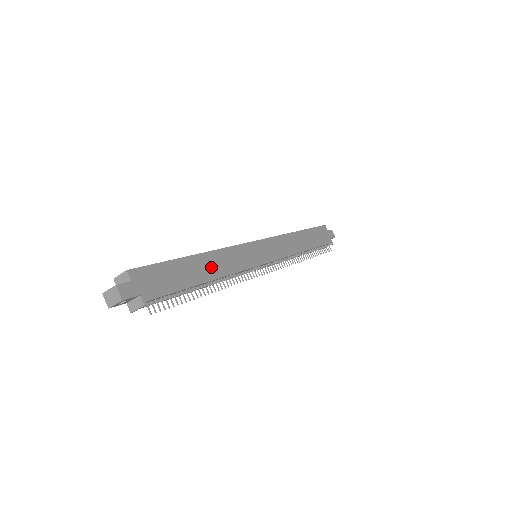
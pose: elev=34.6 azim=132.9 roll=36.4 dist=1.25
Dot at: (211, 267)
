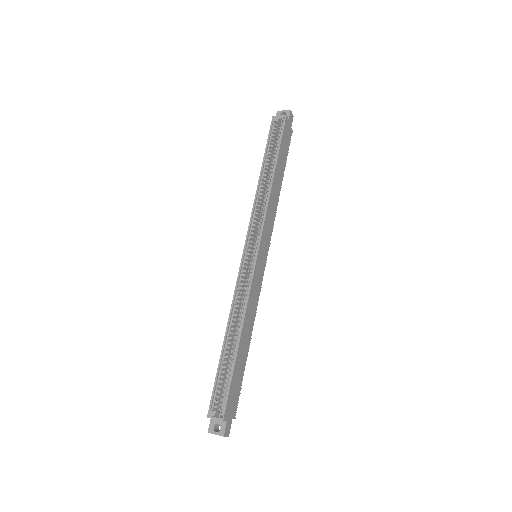
Dot at: (247, 332)
